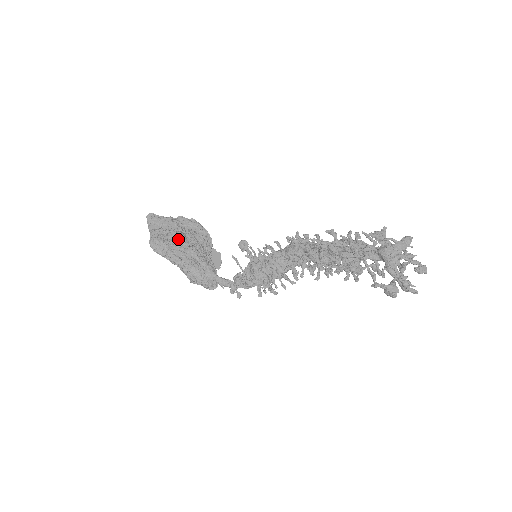
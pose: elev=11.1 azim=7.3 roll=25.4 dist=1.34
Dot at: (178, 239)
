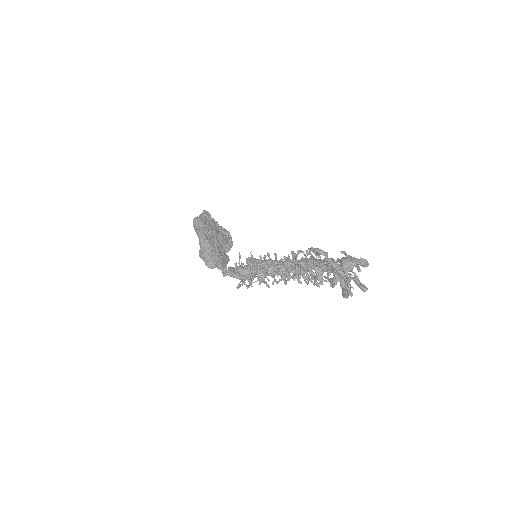
Dot at: (213, 228)
